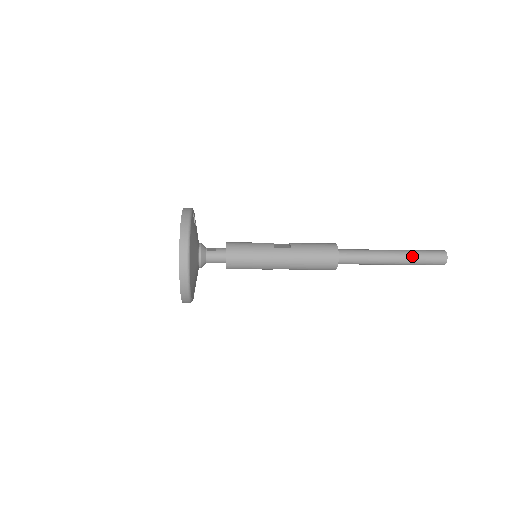
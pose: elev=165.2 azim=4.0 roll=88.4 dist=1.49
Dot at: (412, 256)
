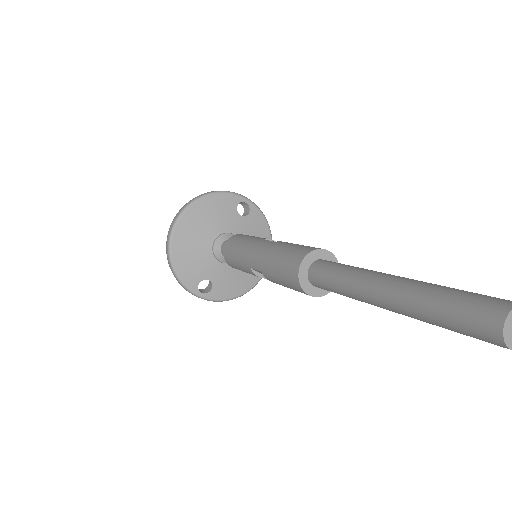
Dot at: (421, 288)
